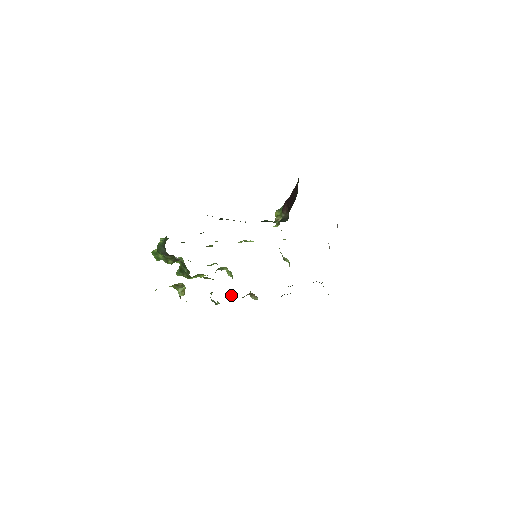
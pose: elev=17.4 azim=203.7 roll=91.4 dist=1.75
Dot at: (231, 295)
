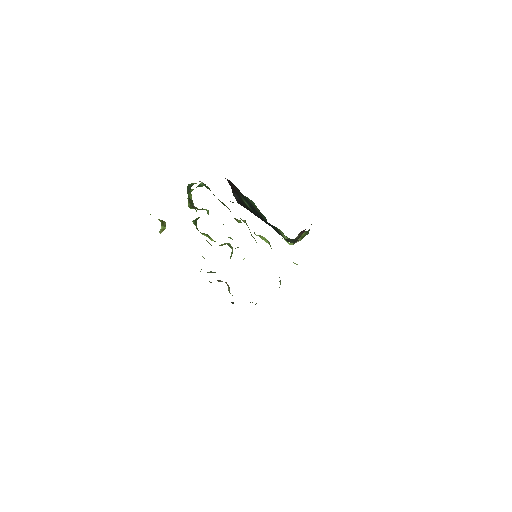
Dot at: (214, 272)
